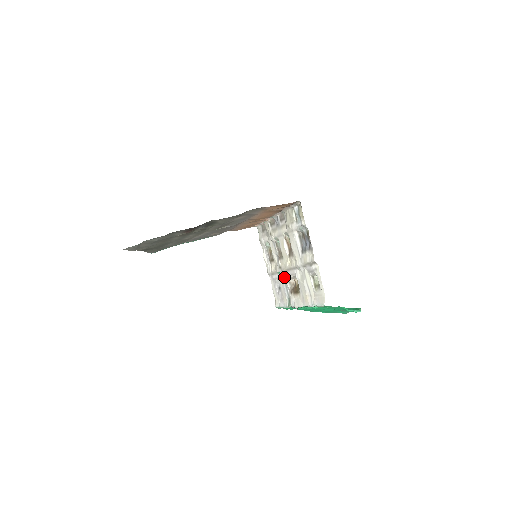
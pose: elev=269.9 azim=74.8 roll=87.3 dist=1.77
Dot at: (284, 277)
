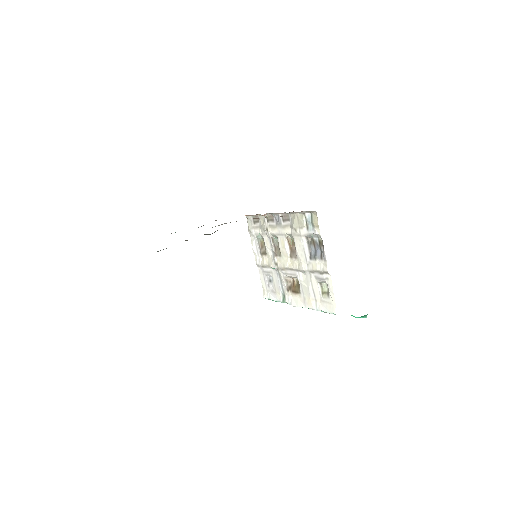
Dot at: (280, 274)
